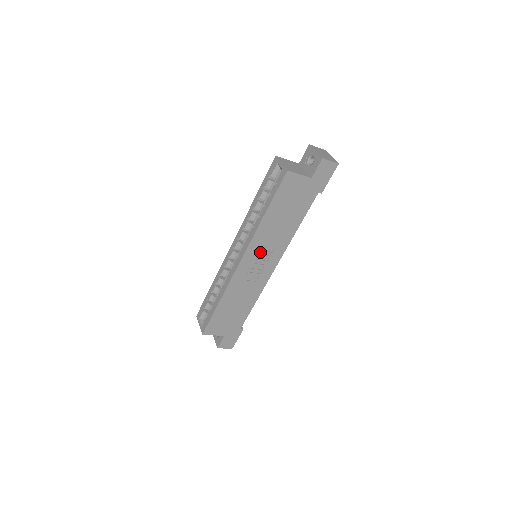
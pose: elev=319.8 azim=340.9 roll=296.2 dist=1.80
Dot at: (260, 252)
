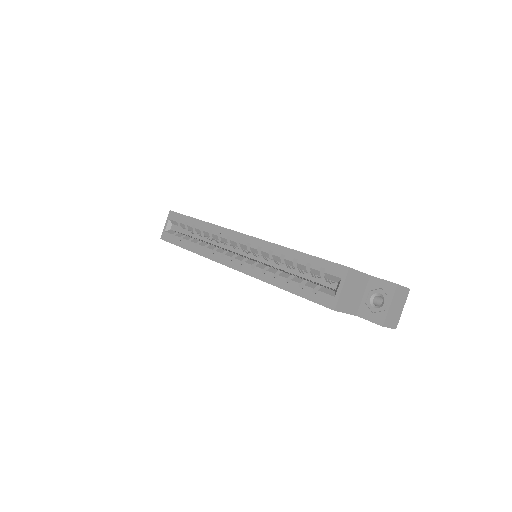
Dot at: occluded
